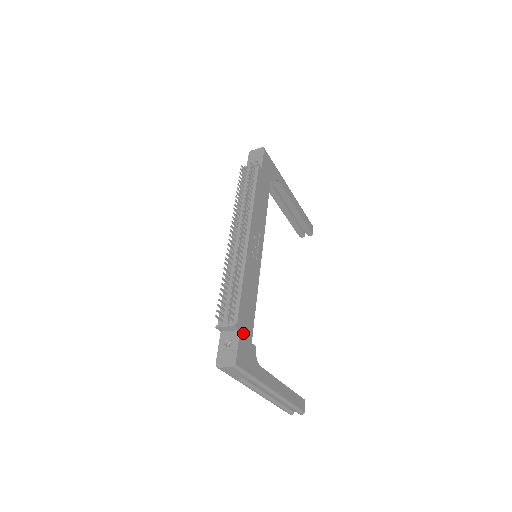
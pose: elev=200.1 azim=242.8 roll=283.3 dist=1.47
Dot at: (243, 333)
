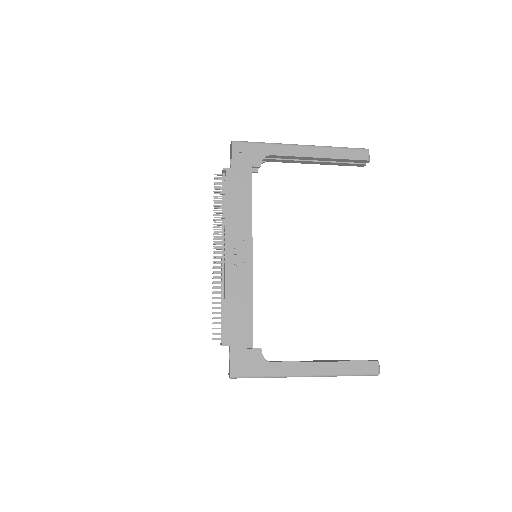
Dot at: (236, 346)
